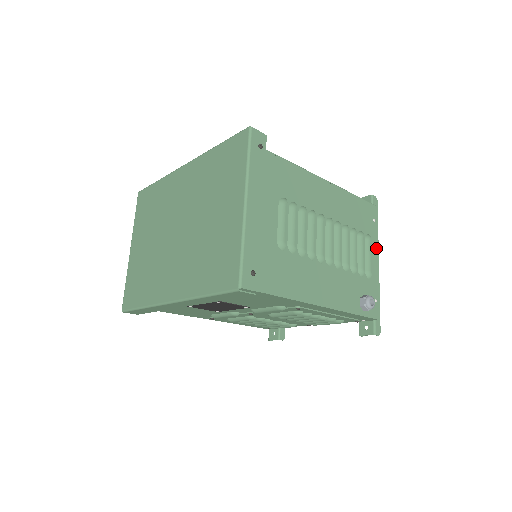
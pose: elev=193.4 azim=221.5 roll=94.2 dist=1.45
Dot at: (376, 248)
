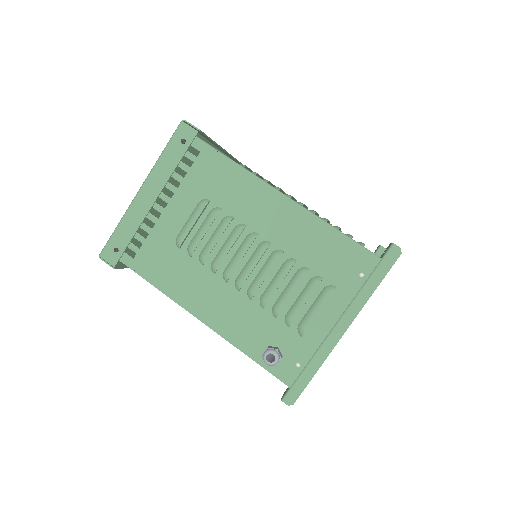
Dot at: (342, 309)
